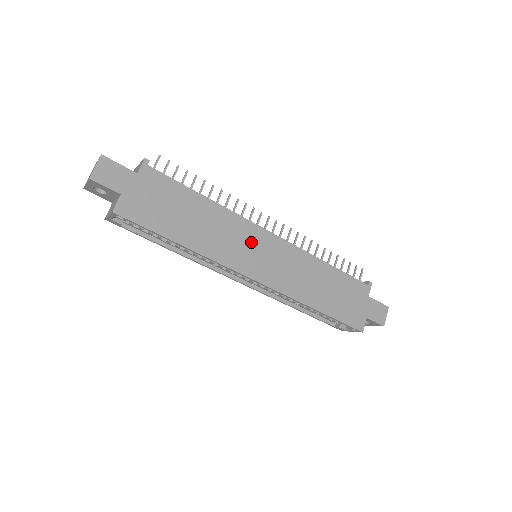
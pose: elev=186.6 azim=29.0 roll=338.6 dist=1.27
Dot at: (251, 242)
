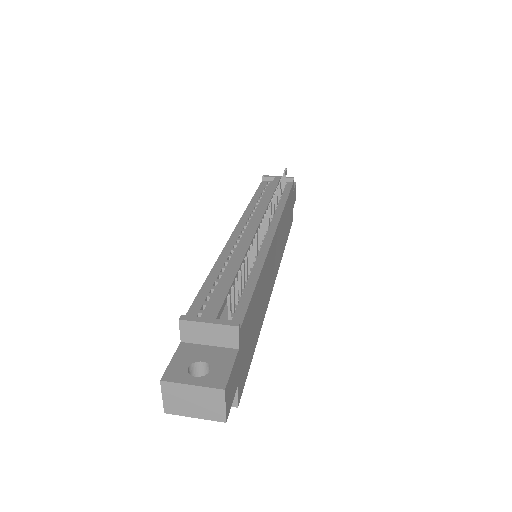
Dot at: (271, 262)
